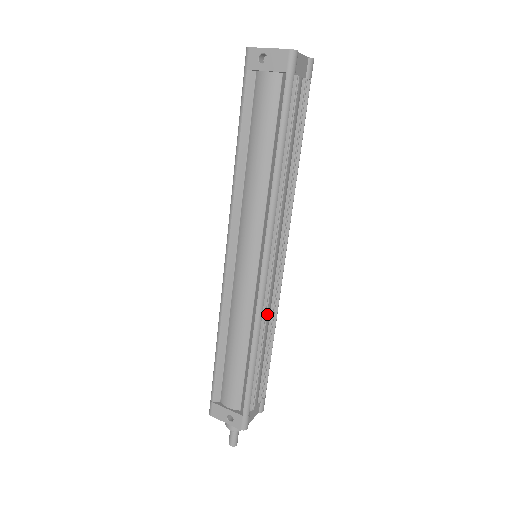
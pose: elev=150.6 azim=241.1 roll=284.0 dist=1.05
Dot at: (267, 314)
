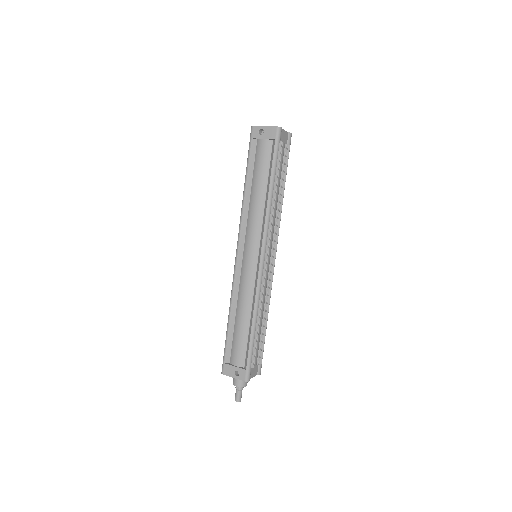
Dot at: (263, 295)
